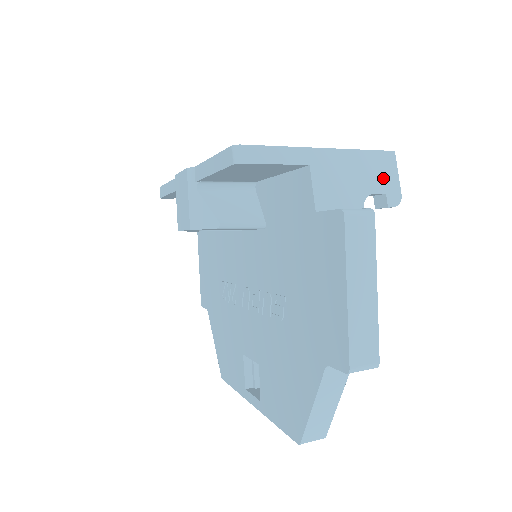
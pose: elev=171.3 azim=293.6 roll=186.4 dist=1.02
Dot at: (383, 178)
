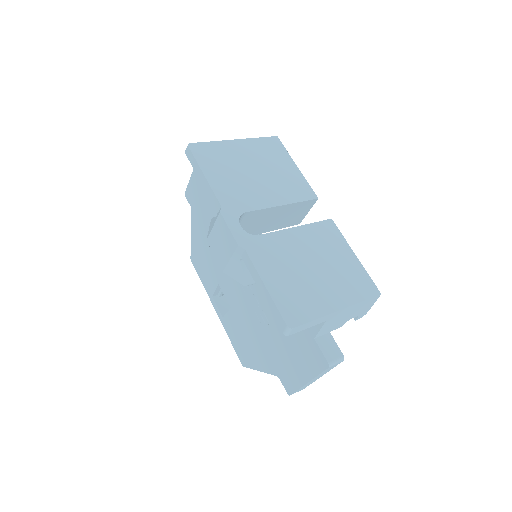
Dot at: (363, 309)
